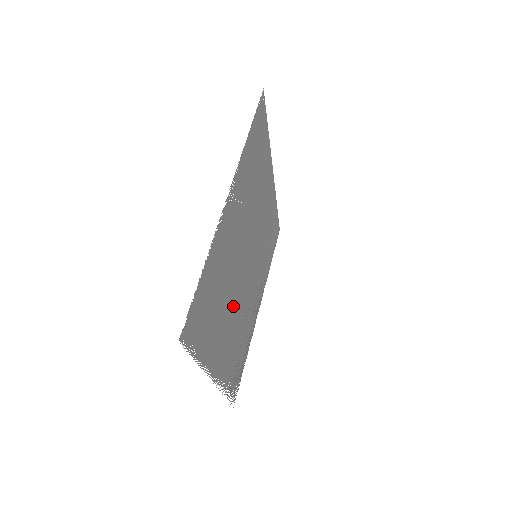
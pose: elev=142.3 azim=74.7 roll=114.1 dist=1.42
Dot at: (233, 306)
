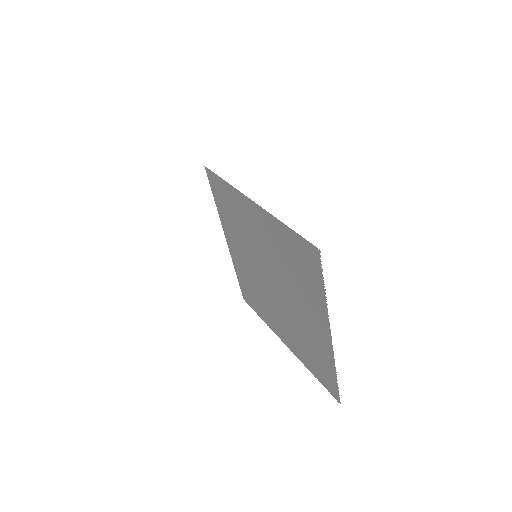
Dot at: (280, 312)
